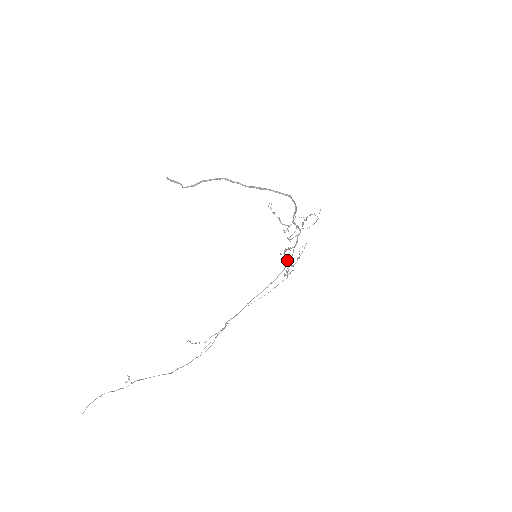
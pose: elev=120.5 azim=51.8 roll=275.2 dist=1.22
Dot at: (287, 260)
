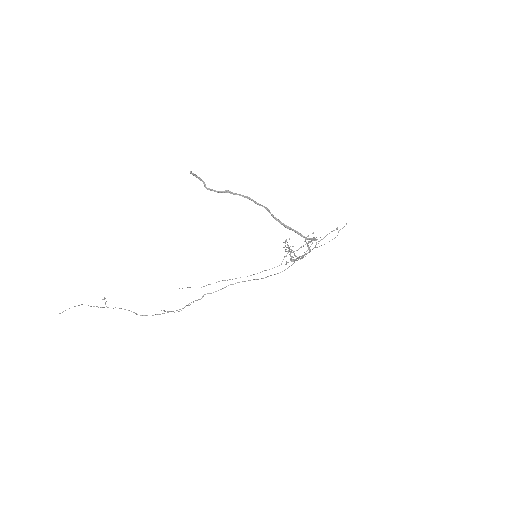
Dot at: occluded
